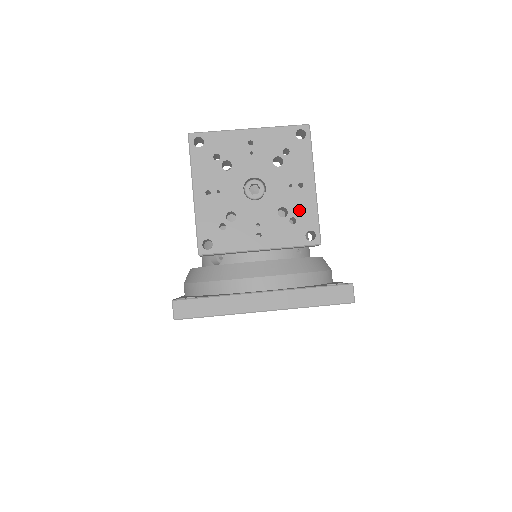
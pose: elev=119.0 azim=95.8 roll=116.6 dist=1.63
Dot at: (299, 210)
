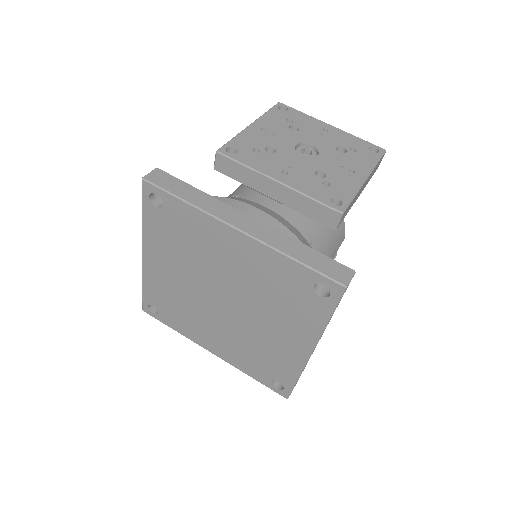
Dot at: (338, 182)
